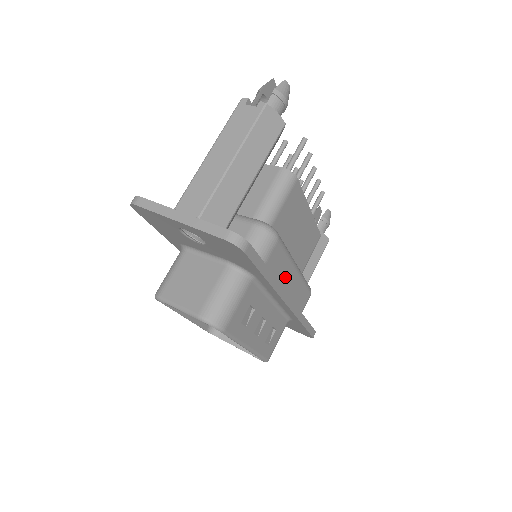
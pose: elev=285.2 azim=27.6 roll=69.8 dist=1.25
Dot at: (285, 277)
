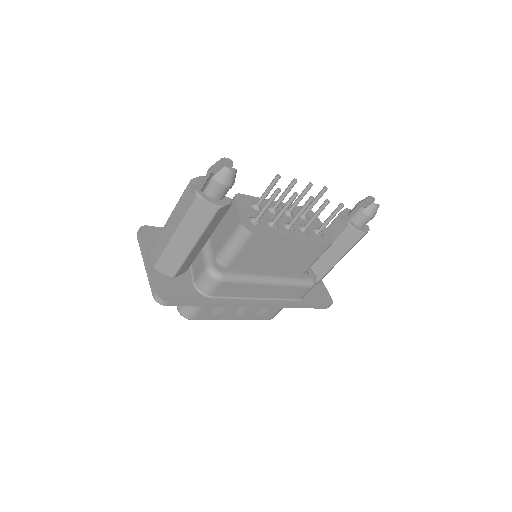
Dot at: (252, 291)
